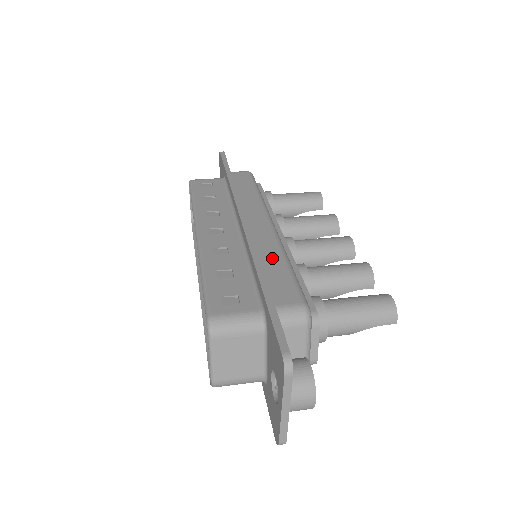
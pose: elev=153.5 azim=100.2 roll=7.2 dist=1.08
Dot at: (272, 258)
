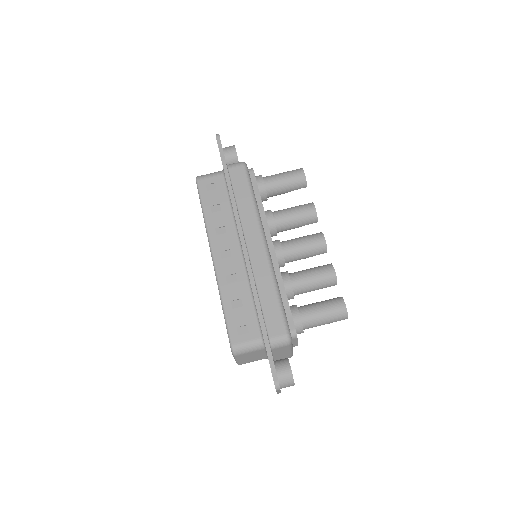
Dot at: (266, 289)
